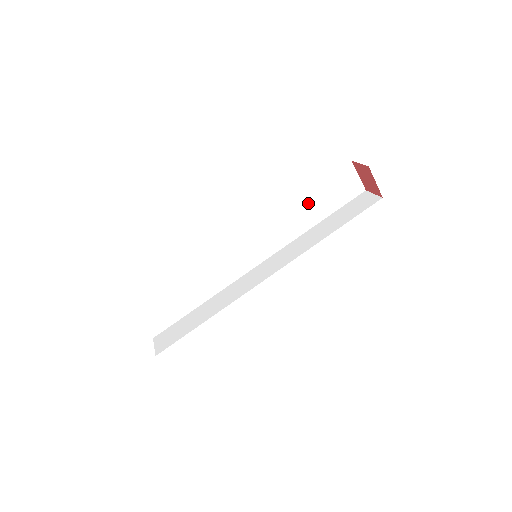
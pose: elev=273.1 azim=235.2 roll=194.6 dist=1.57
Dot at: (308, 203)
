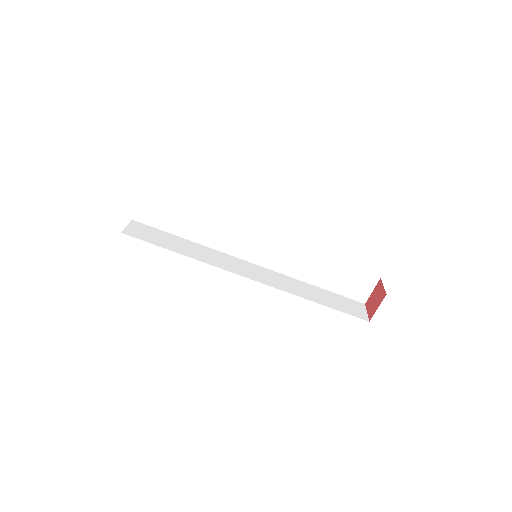
Dot at: (325, 267)
